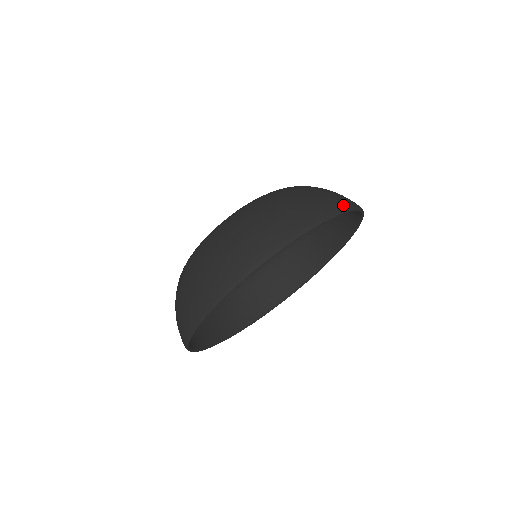
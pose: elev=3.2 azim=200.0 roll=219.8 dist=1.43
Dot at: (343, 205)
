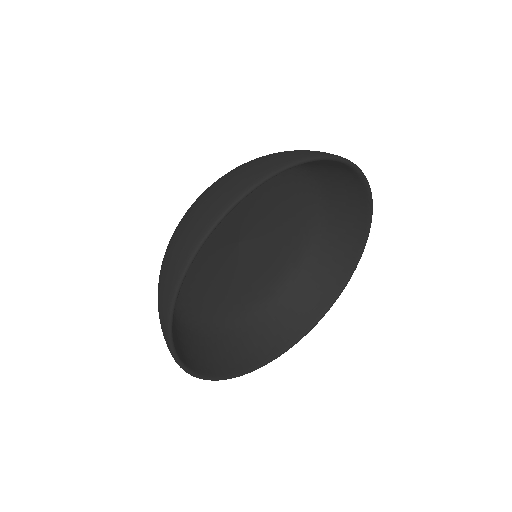
Dot at: occluded
